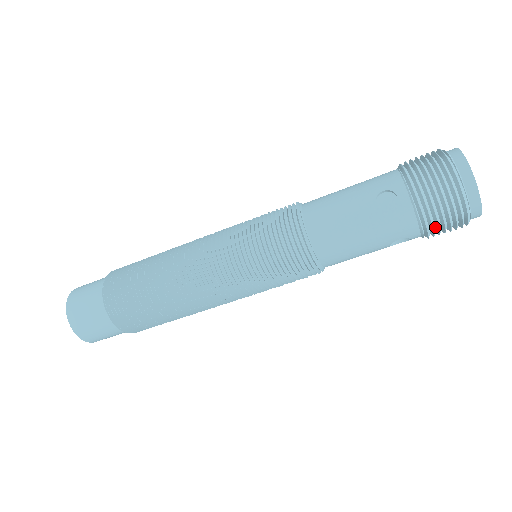
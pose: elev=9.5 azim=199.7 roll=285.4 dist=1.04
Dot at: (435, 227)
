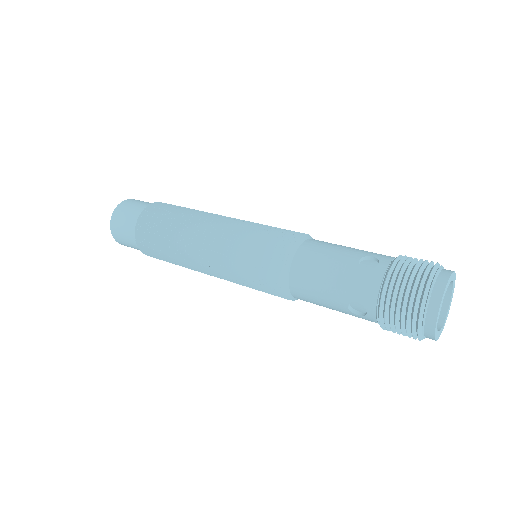
Dot at: occluded
